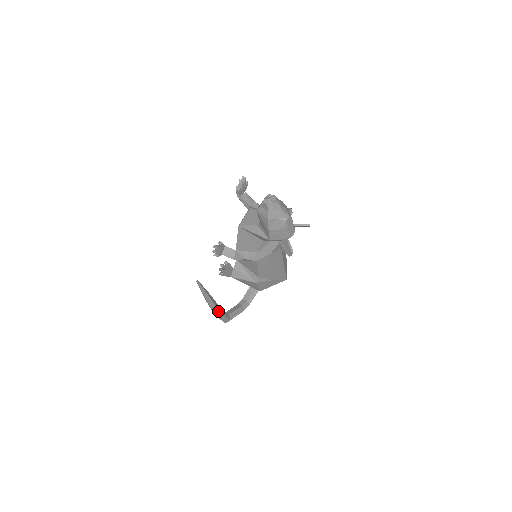
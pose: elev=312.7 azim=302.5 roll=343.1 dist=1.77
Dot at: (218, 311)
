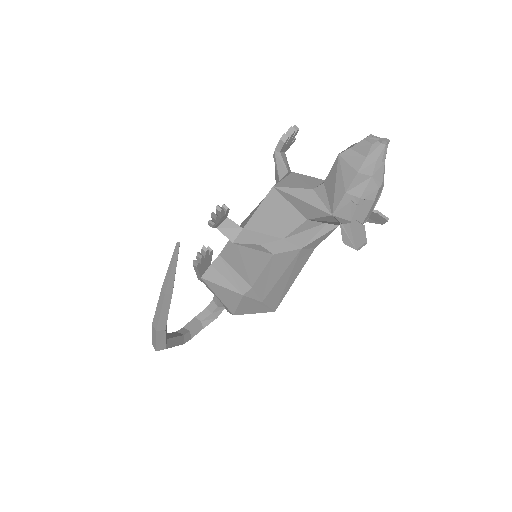
Dot at: (165, 322)
